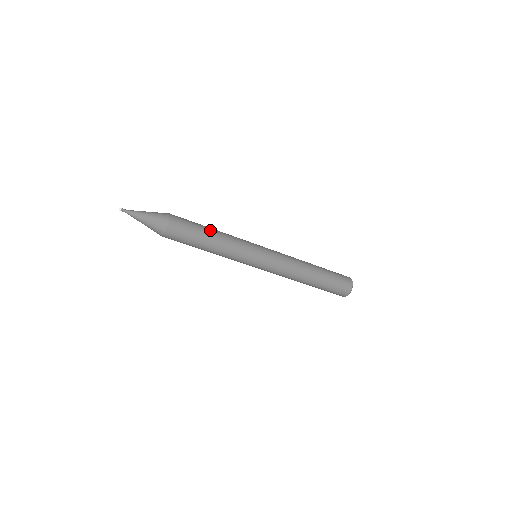
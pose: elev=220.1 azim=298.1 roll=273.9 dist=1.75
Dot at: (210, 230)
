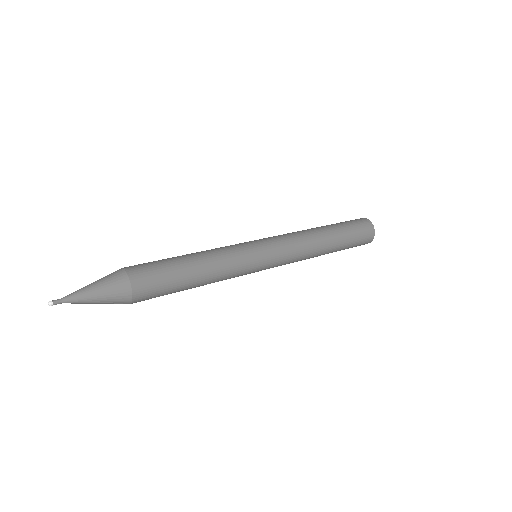
Dot at: (191, 265)
